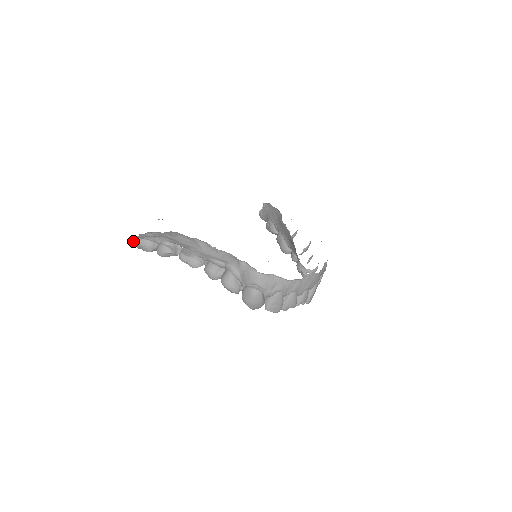
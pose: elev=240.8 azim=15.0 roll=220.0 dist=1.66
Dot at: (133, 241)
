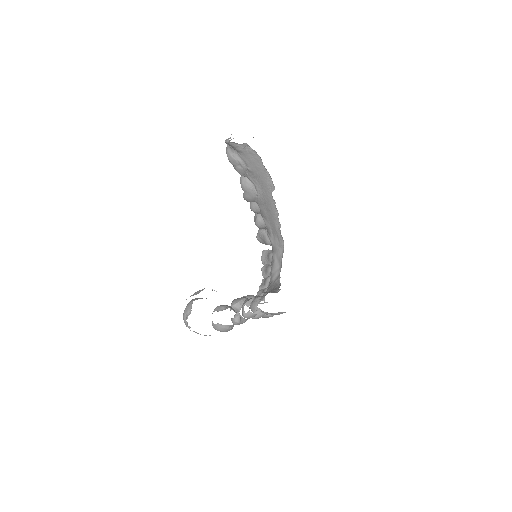
Dot at: occluded
